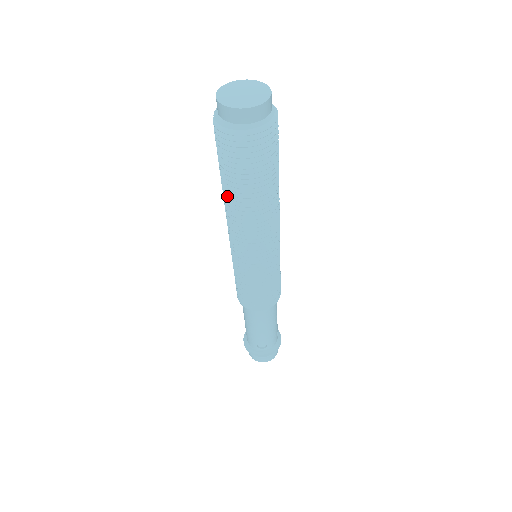
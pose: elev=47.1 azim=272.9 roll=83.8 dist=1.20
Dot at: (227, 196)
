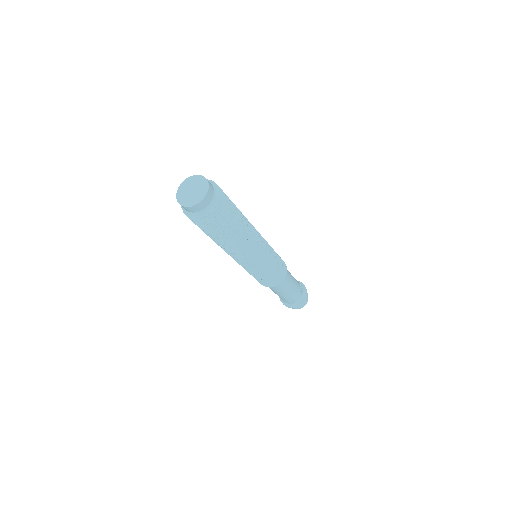
Dot at: (213, 240)
